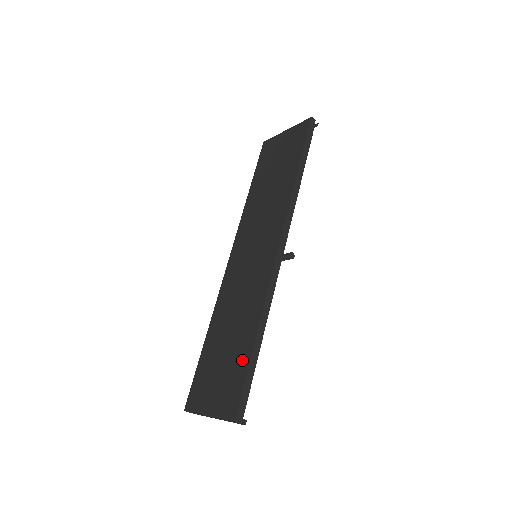
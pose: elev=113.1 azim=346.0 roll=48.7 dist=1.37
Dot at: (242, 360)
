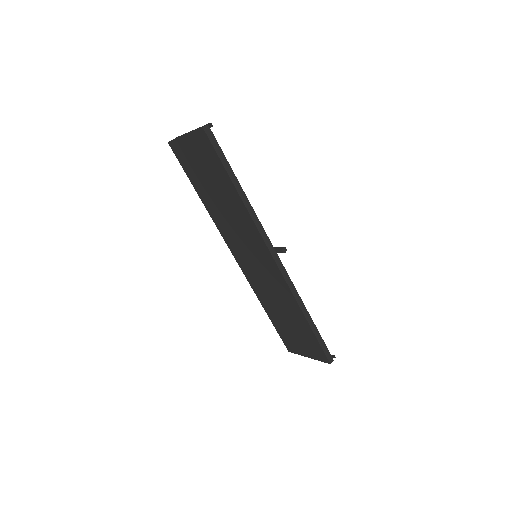
Dot at: (307, 332)
